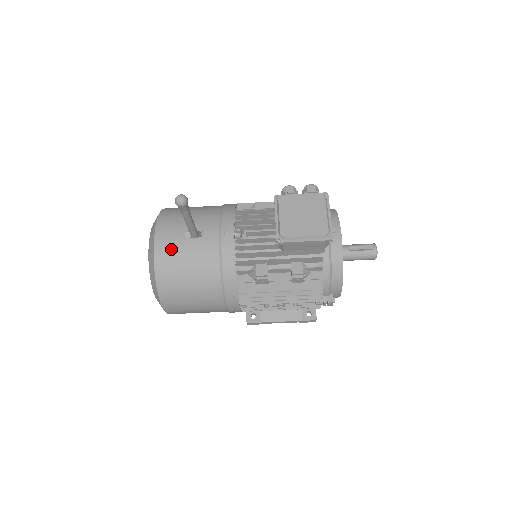
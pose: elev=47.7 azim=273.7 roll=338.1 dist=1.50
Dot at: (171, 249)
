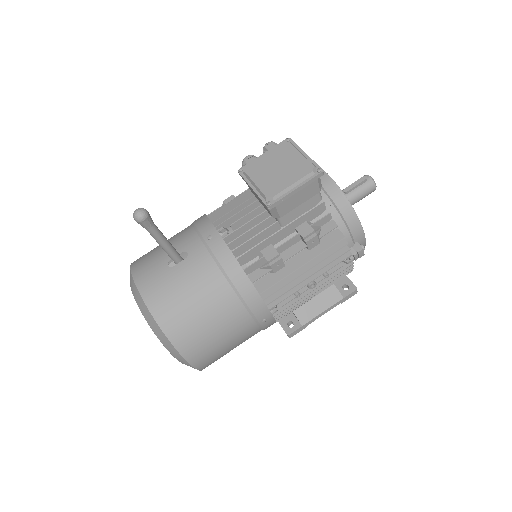
Dot at: (161, 288)
